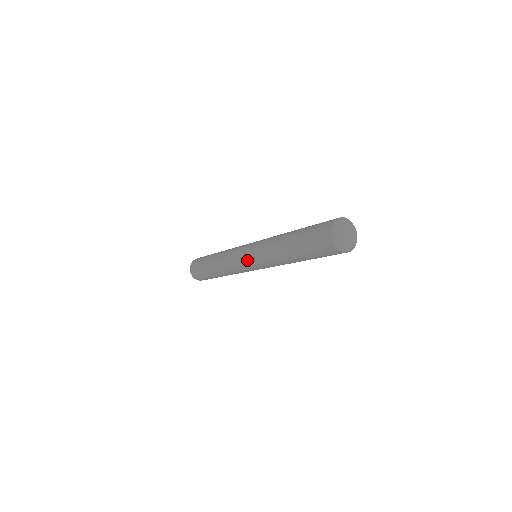
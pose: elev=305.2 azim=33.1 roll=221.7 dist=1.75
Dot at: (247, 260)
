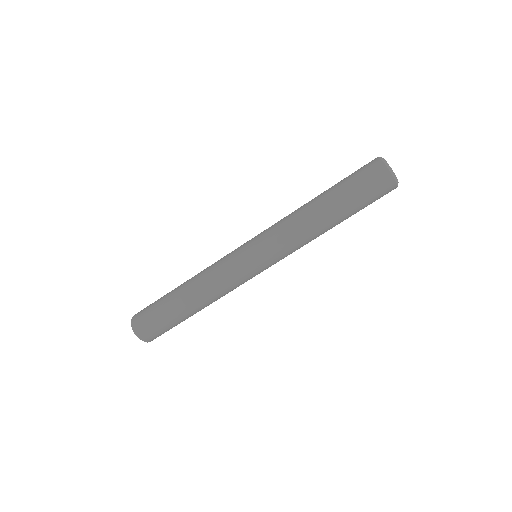
Dot at: (252, 248)
